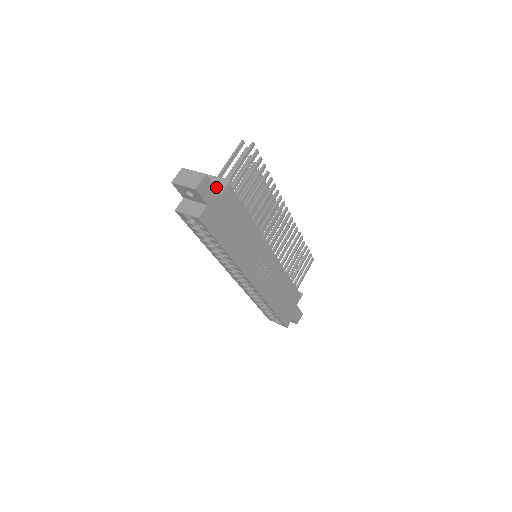
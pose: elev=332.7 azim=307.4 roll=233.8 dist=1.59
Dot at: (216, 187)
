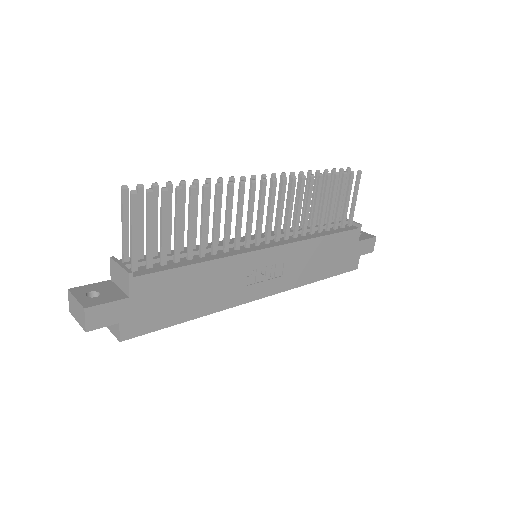
Dot at: (122, 283)
